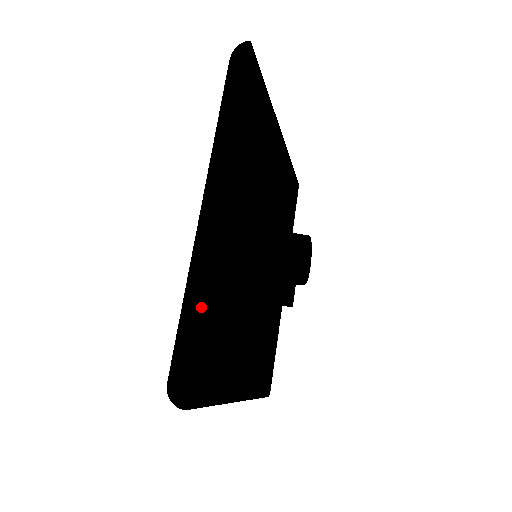
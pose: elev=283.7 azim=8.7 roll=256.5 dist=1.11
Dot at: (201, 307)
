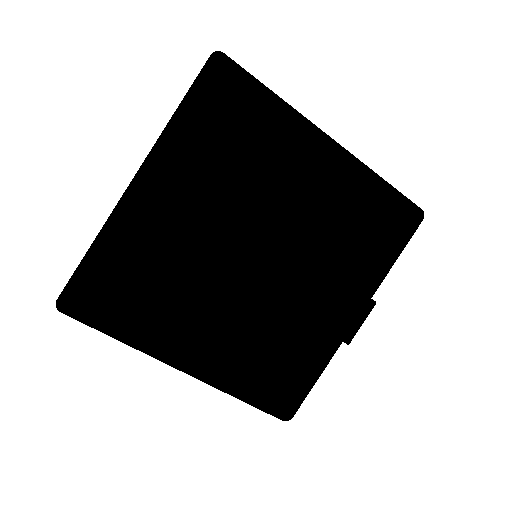
Dot at: (95, 249)
